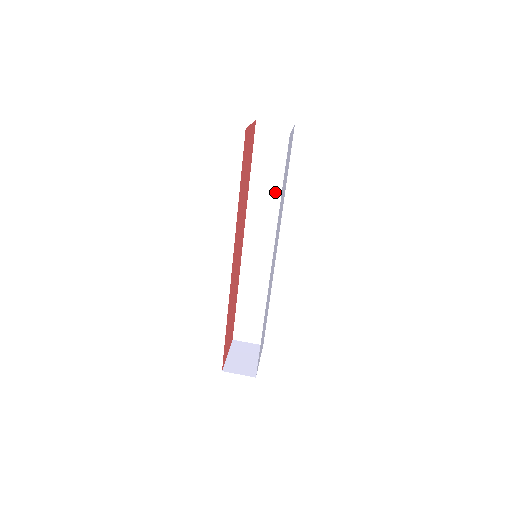
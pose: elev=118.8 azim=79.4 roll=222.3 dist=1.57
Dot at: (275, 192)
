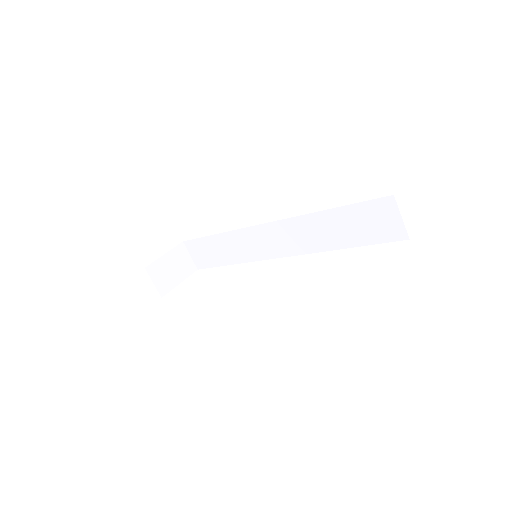
Dot at: (330, 240)
